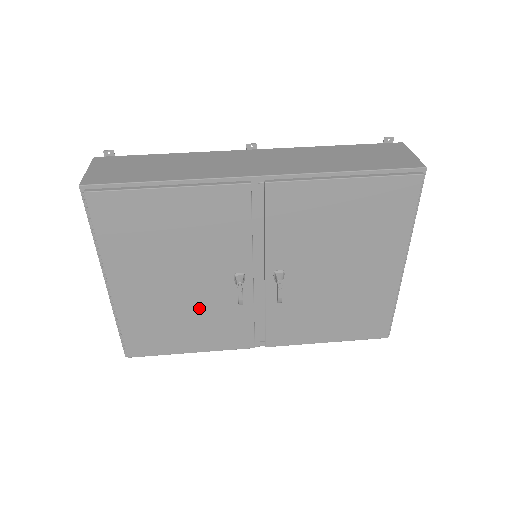
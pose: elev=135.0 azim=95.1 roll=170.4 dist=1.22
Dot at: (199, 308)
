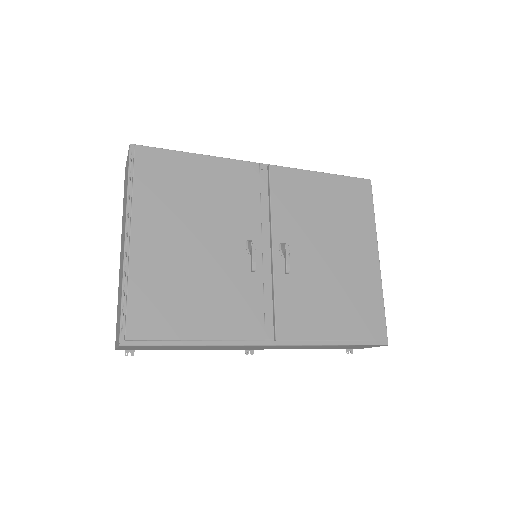
Dot at: (212, 276)
